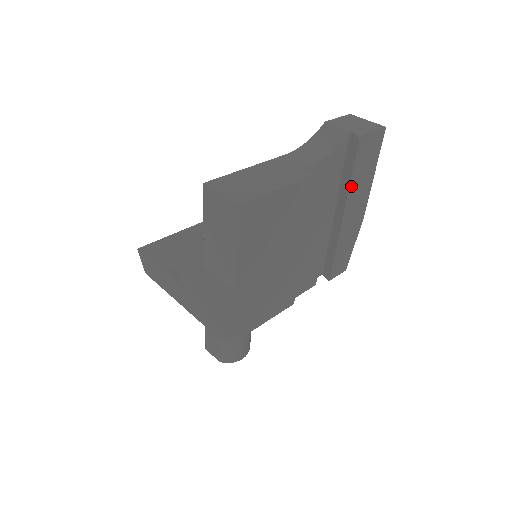
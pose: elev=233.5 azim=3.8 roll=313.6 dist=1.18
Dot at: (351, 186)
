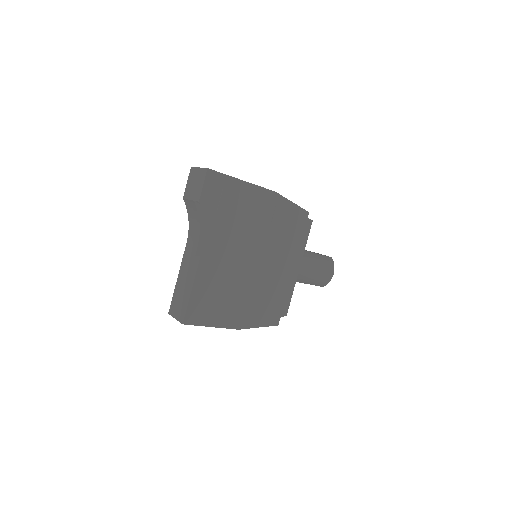
Dot at: (235, 211)
